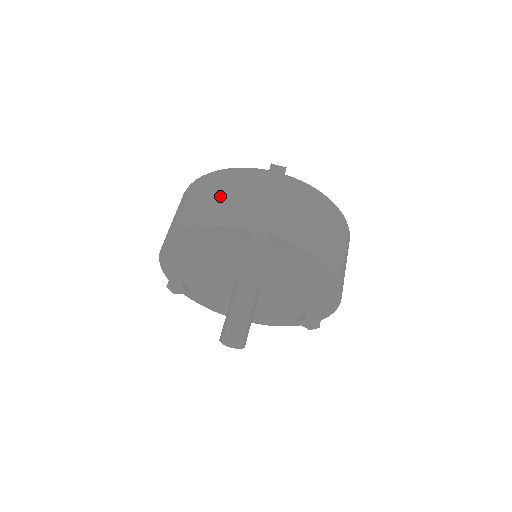
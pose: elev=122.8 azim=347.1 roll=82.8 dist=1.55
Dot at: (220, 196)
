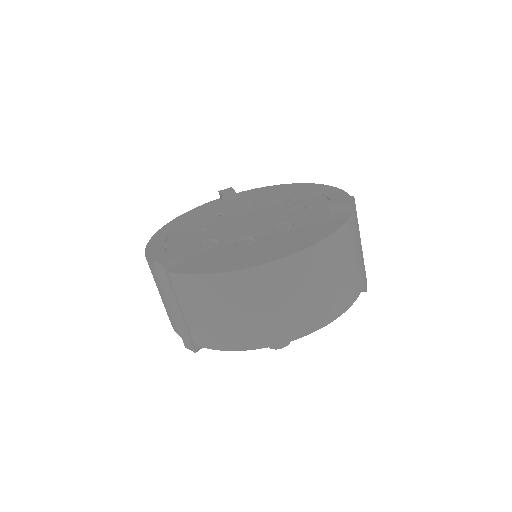
Dot at: occluded
